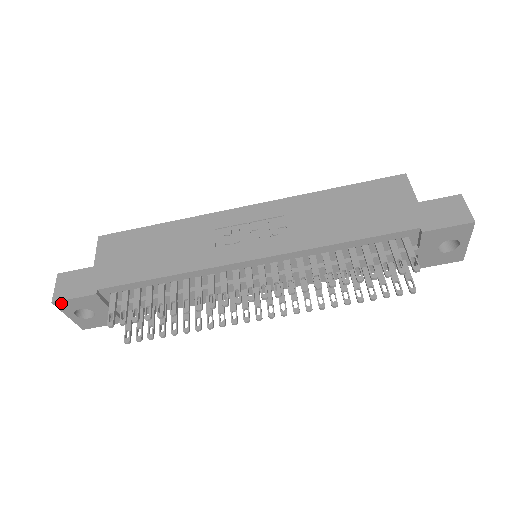
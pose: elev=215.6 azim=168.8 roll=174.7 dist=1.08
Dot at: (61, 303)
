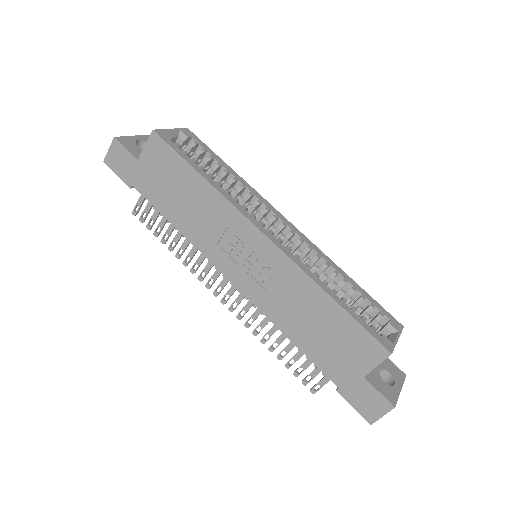
Dot at: (110, 165)
